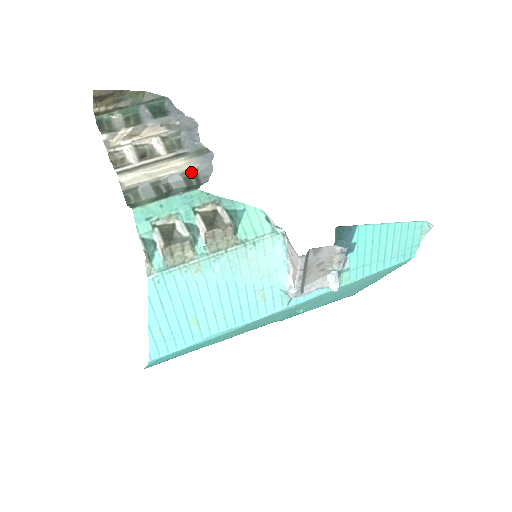
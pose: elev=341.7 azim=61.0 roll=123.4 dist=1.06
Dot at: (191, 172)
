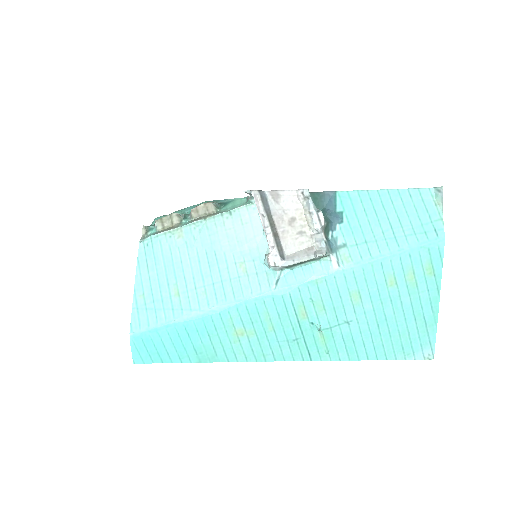
Dot at: occluded
